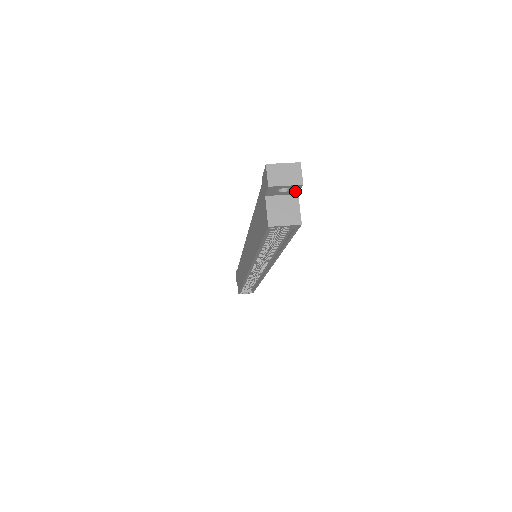
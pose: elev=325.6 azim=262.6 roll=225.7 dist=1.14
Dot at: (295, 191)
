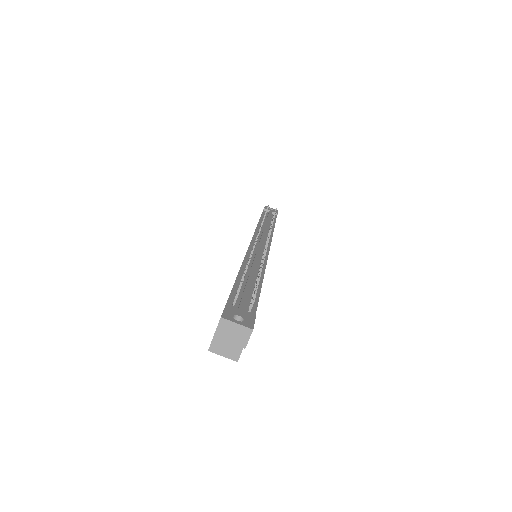
Dot at: occluded
